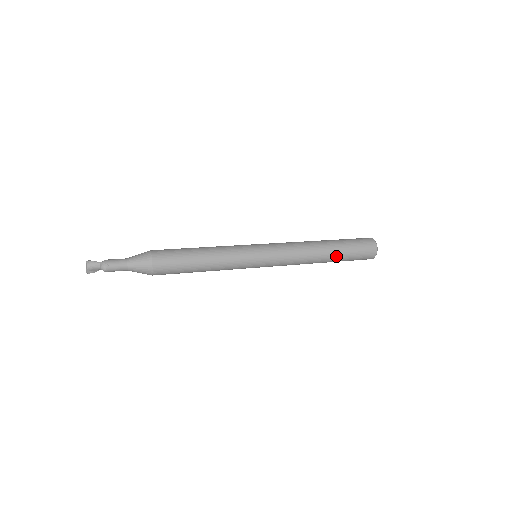
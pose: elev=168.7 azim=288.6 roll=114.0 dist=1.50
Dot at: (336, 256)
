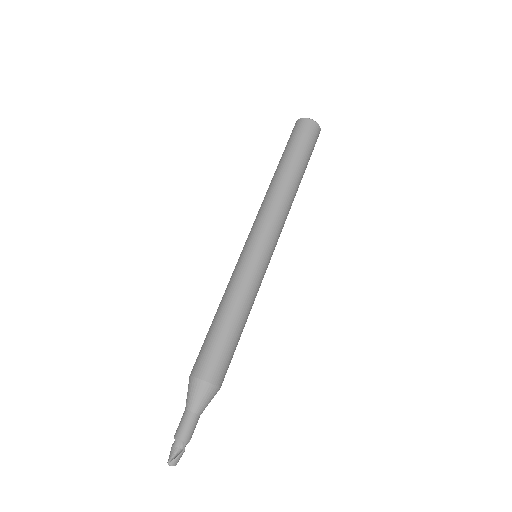
Dot at: occluded
